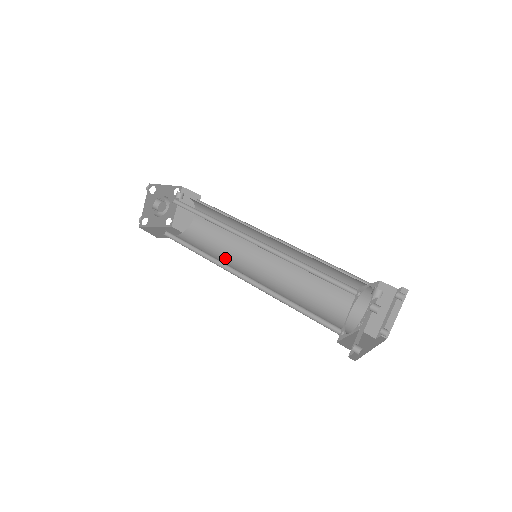
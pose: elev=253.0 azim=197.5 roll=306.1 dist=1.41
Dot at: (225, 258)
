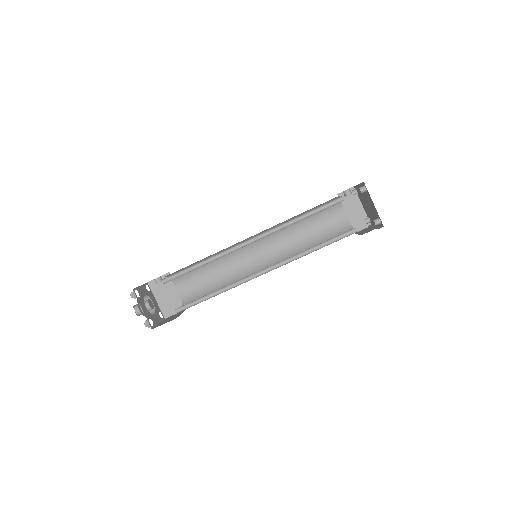
Dot at: occluded
